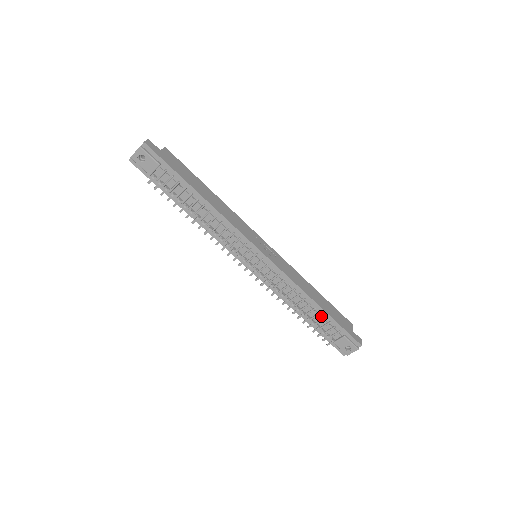
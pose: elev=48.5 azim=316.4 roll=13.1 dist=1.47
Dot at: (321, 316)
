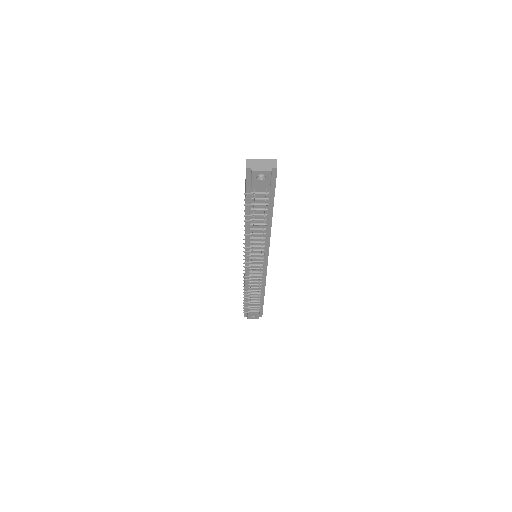
Dot at: (258, 300)
